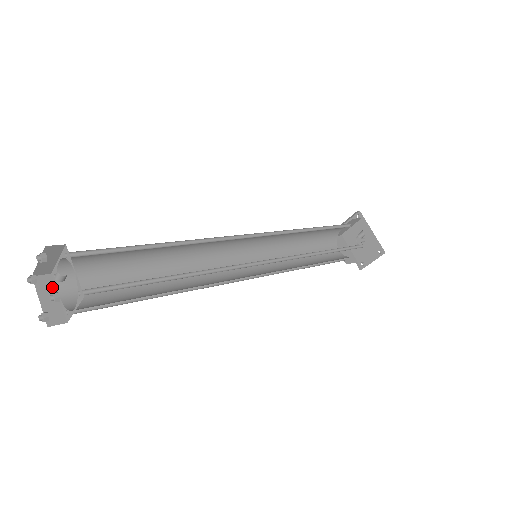
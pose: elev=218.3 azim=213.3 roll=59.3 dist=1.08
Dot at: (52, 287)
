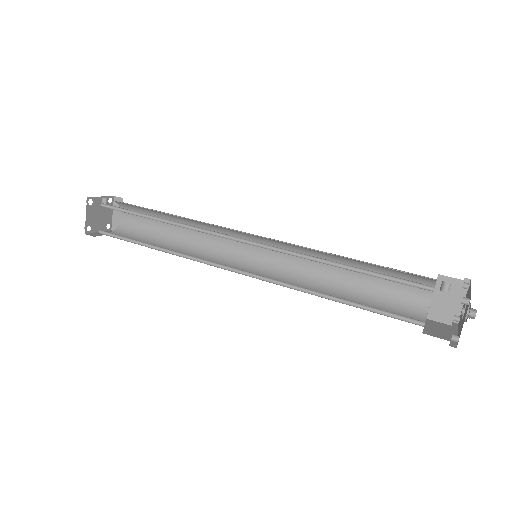
Dot at: occluded
